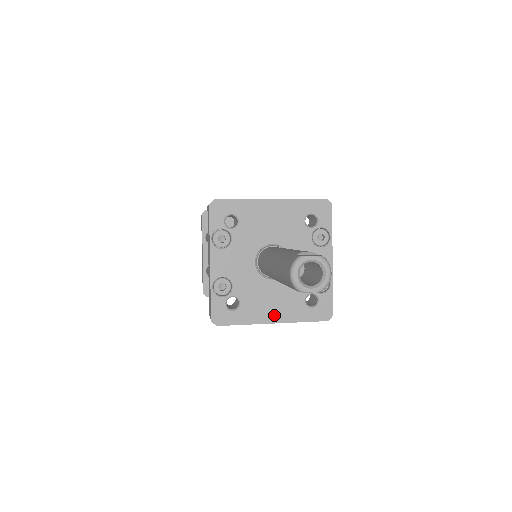
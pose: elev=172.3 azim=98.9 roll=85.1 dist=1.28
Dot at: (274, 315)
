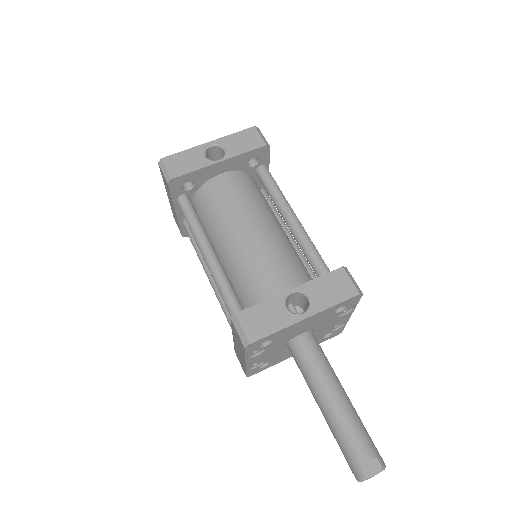
Dot at: occluded
